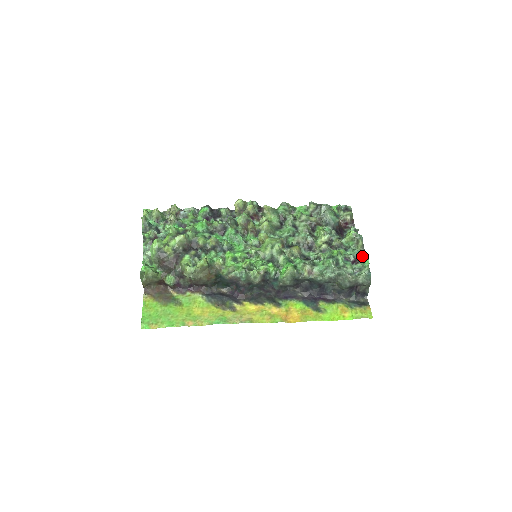
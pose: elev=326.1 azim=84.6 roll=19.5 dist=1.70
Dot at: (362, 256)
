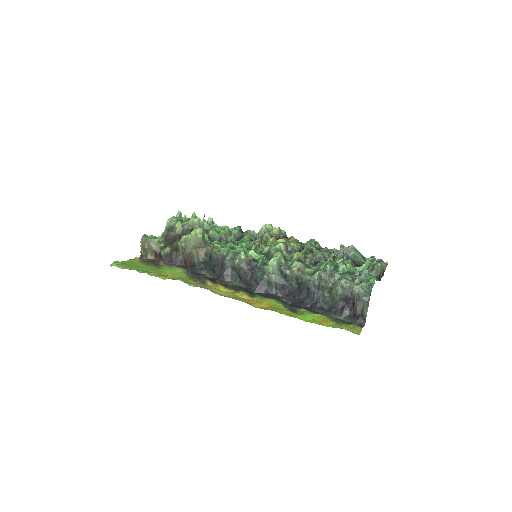
Dot at: occluded
